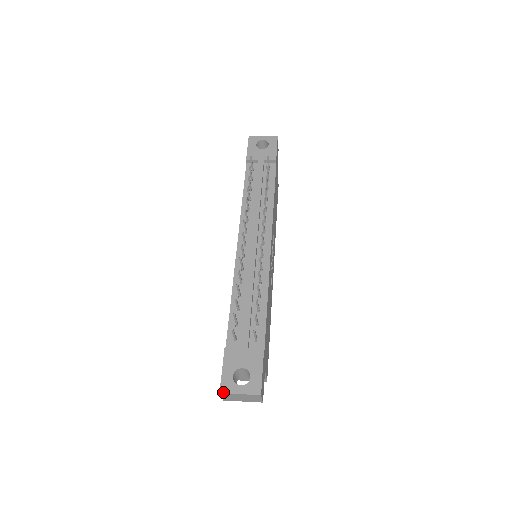
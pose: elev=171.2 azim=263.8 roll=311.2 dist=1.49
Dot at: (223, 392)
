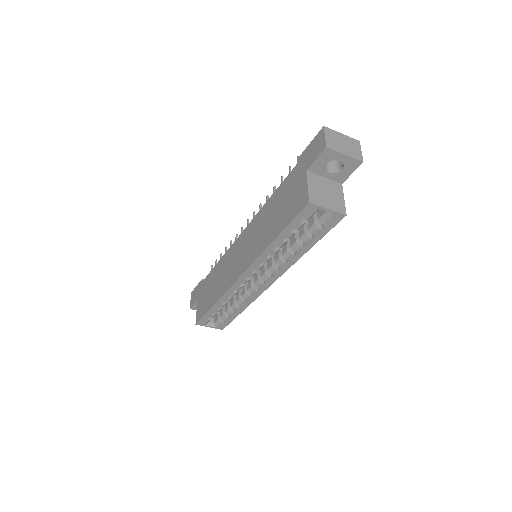
Dot at: (326, 128)
